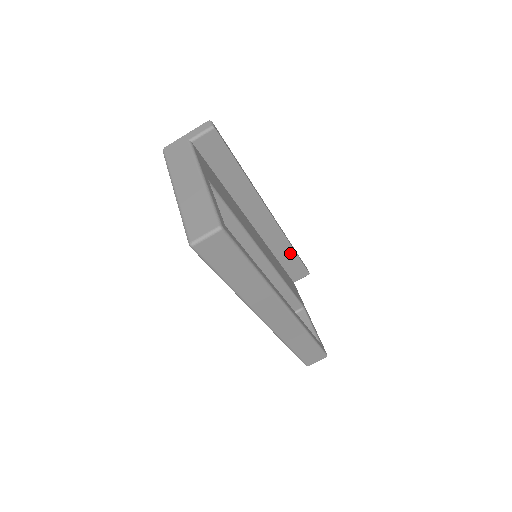
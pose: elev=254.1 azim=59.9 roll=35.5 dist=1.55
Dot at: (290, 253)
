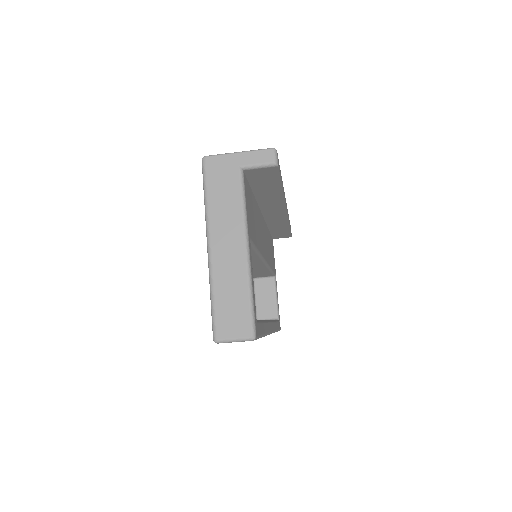
Dot at: (284, 228)
